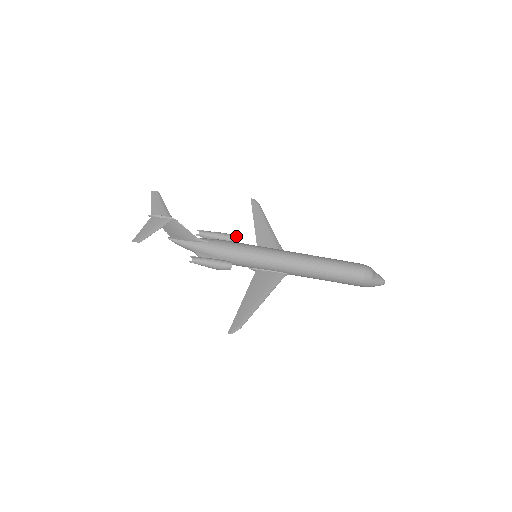
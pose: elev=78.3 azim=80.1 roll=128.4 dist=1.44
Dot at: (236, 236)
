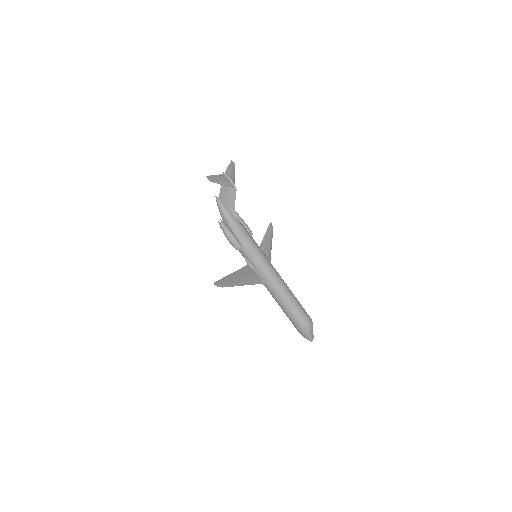
Dot at: occluded
